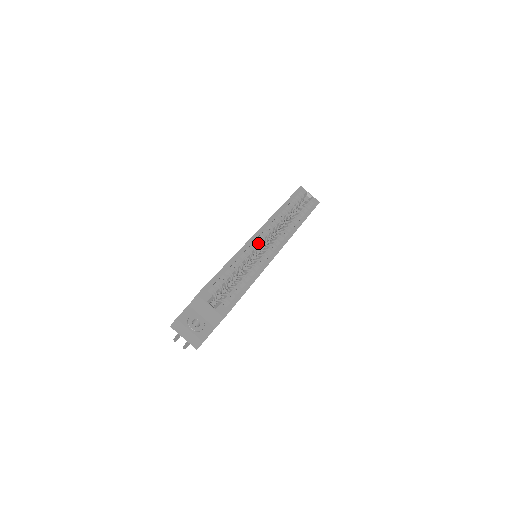
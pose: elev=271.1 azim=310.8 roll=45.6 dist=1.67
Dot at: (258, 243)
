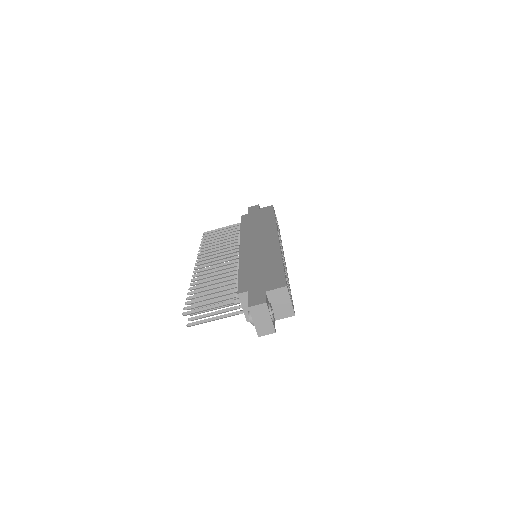
Dot at: occluded
